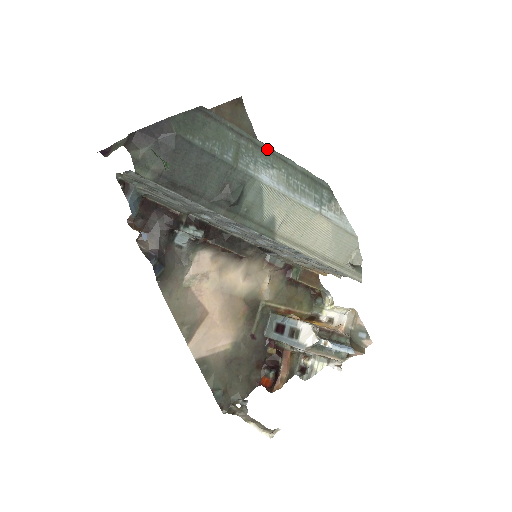
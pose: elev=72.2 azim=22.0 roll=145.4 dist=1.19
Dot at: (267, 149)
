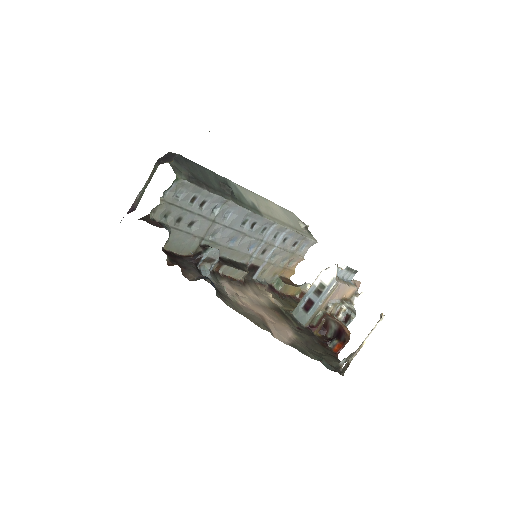
Dot at: occluded
